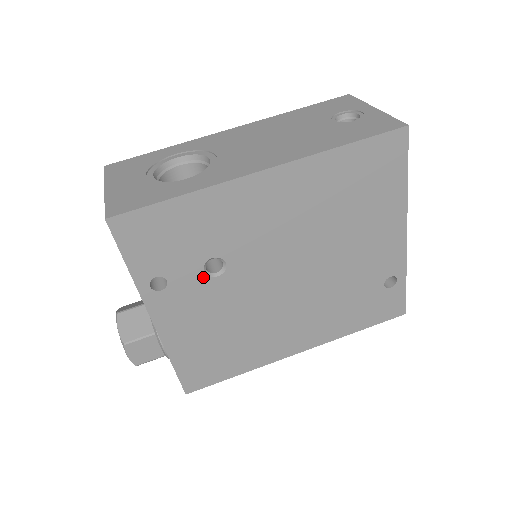
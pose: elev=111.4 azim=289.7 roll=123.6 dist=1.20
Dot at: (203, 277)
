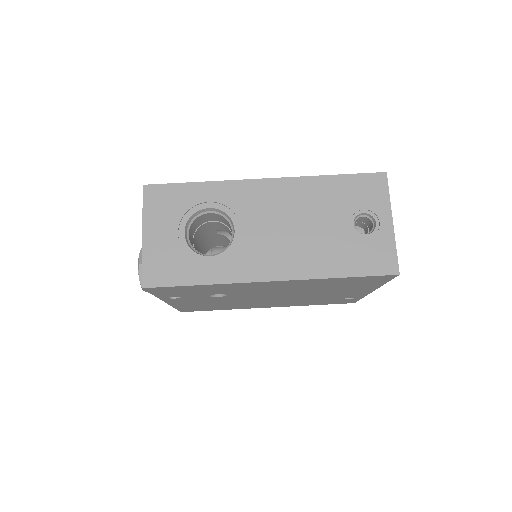
Dot at: (208, 297)
